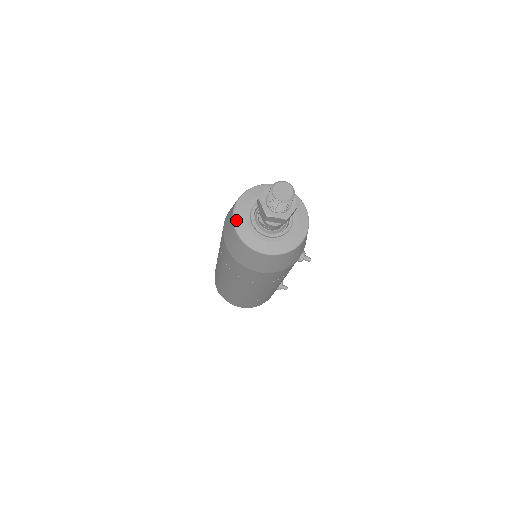
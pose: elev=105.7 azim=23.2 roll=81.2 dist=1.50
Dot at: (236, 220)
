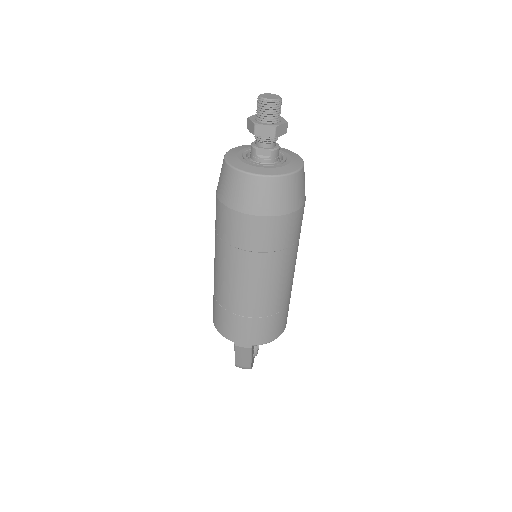
Dot at: (248, 171)
